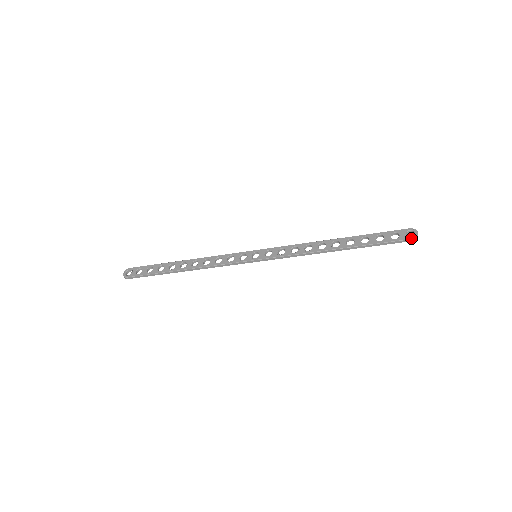
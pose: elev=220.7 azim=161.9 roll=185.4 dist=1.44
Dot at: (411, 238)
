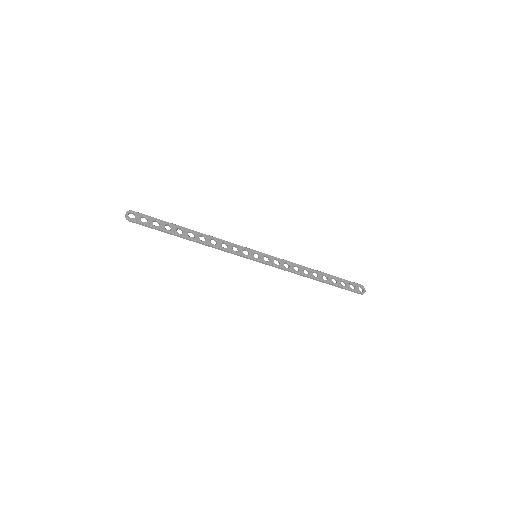
Dot at: (362, 293)
